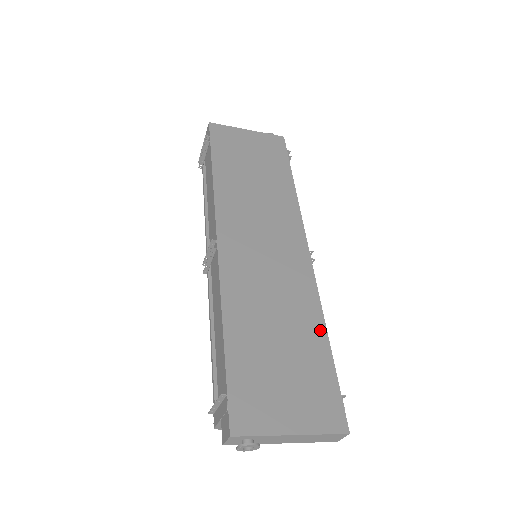
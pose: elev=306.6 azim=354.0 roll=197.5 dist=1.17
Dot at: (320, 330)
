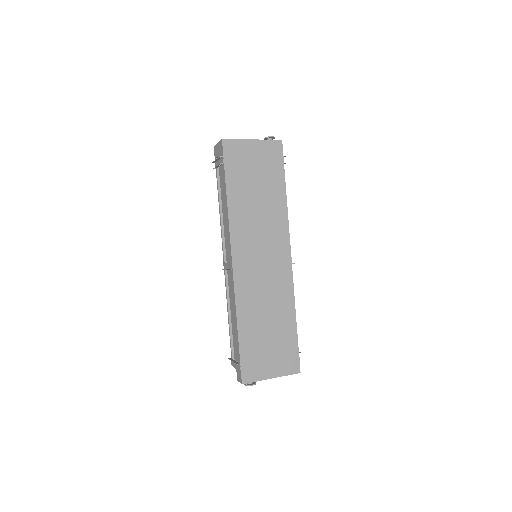
Dot at: (292, 316)
